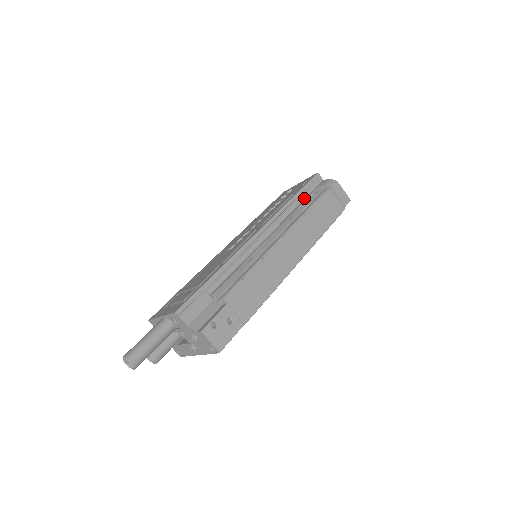
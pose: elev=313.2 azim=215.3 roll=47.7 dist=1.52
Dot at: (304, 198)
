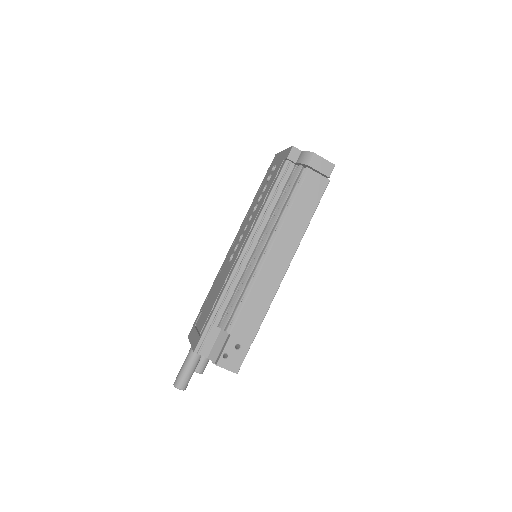
Dot at: (283, 186)
